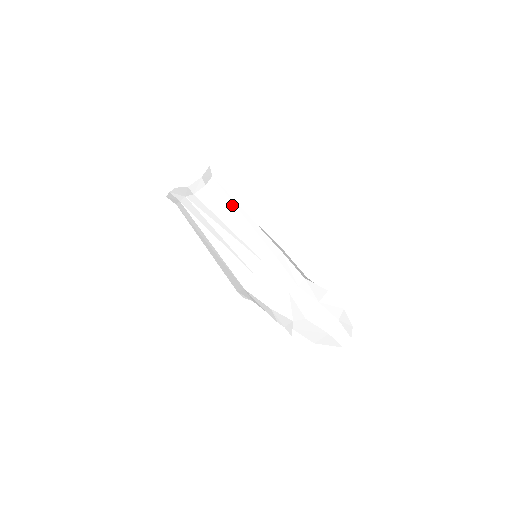
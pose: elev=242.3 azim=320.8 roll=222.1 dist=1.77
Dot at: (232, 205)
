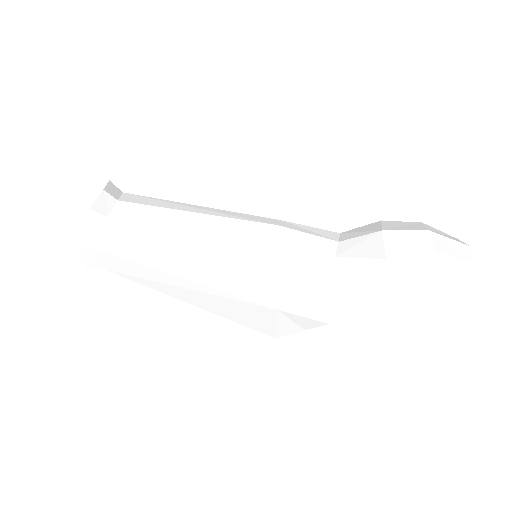
Dot at: (171, 205)
